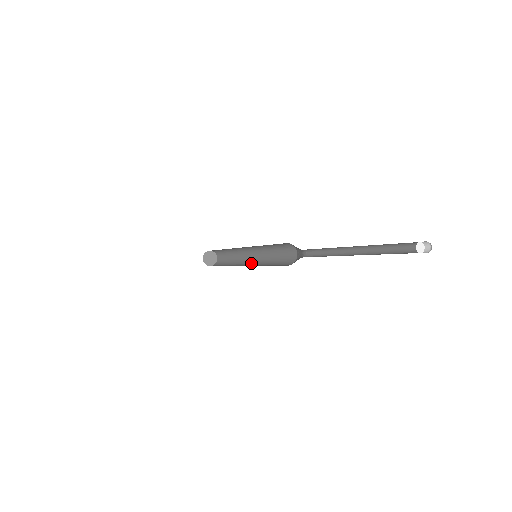
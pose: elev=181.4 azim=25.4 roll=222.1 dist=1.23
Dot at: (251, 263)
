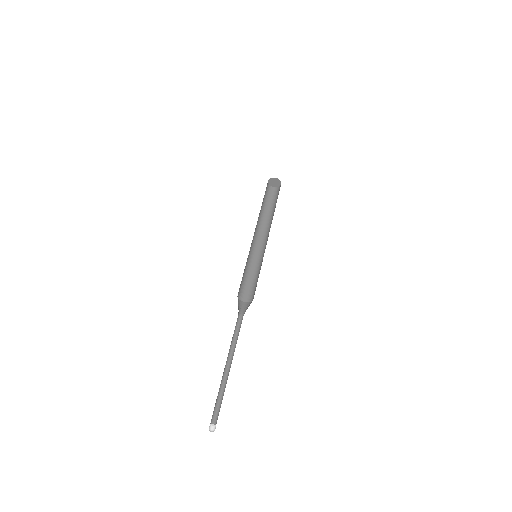
Dot at: (259, 245)
